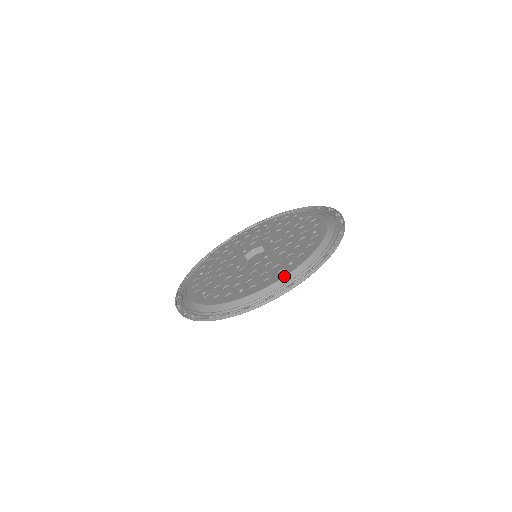
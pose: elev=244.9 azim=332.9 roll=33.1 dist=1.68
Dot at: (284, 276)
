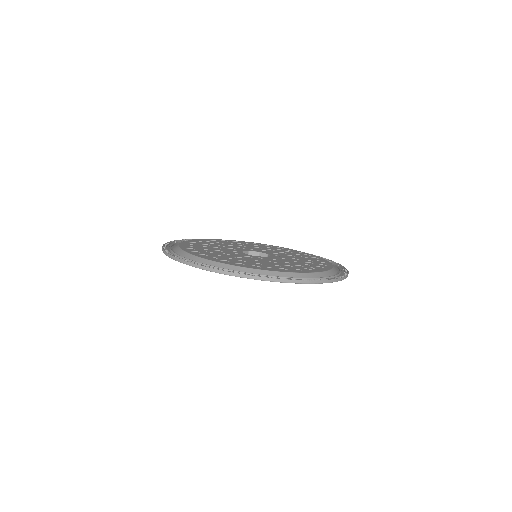
Dot at: (254, 268)
